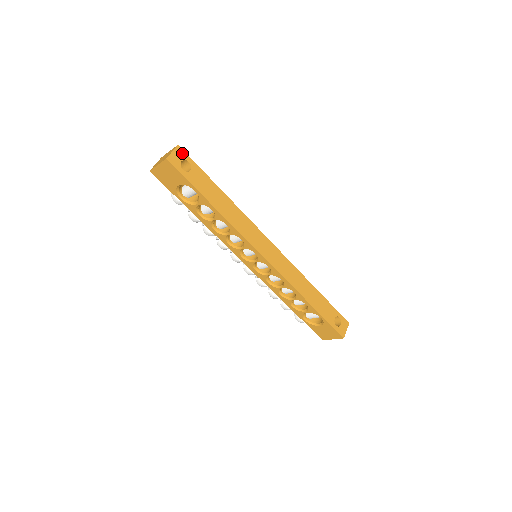
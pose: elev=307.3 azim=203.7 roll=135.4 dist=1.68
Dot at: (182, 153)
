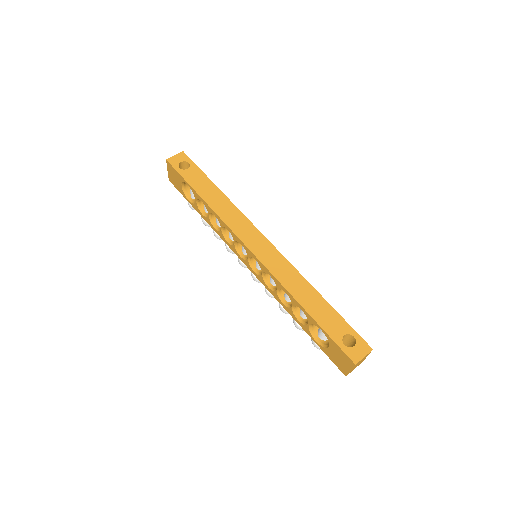
Dot at: (185, 157)
